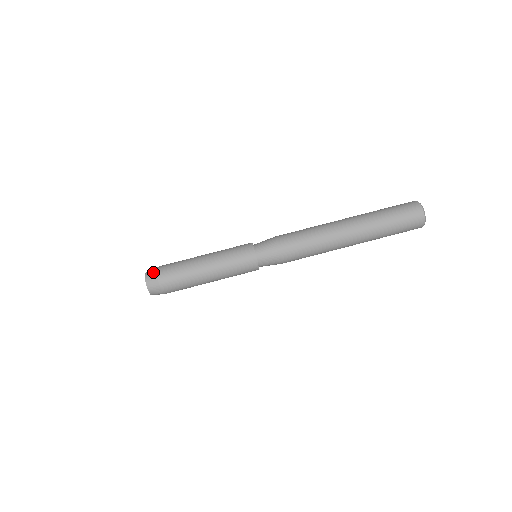
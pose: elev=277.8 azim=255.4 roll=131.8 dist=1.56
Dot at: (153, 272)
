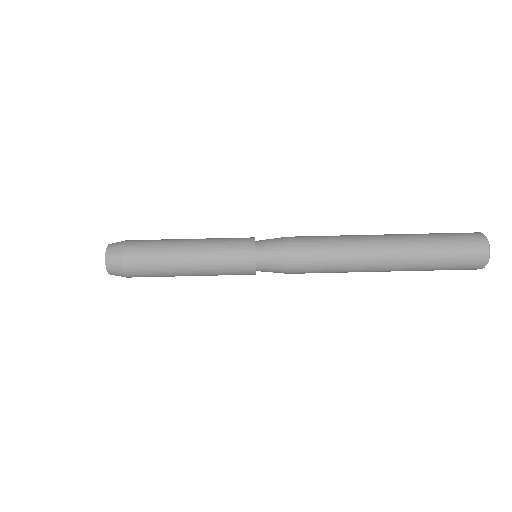
Dot at: (116, 256)
